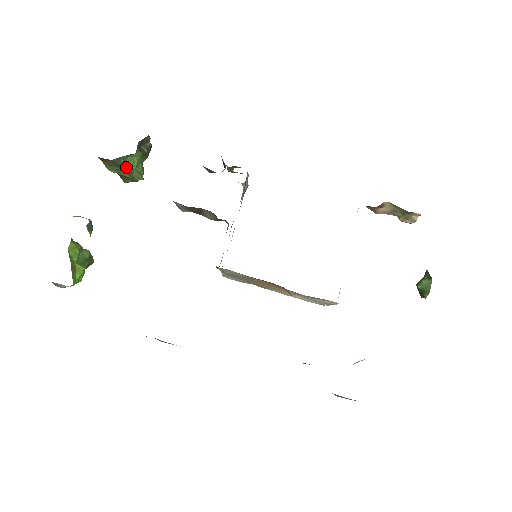
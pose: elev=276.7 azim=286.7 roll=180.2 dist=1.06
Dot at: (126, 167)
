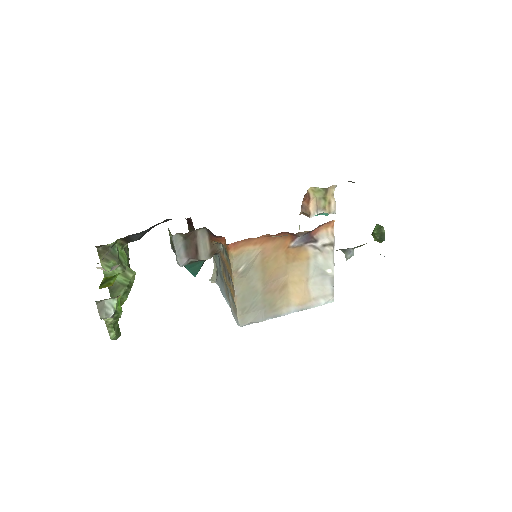
Dot at: (120, 260)
